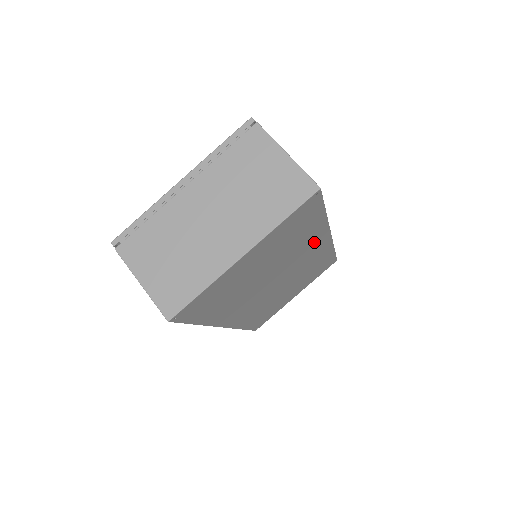
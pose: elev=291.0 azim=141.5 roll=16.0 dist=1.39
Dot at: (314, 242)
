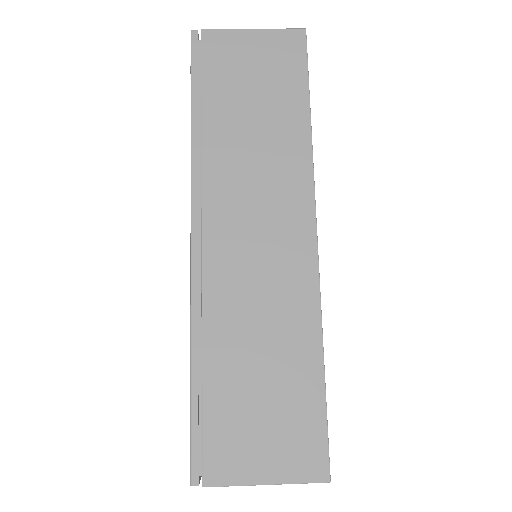
Dot at: occluded
